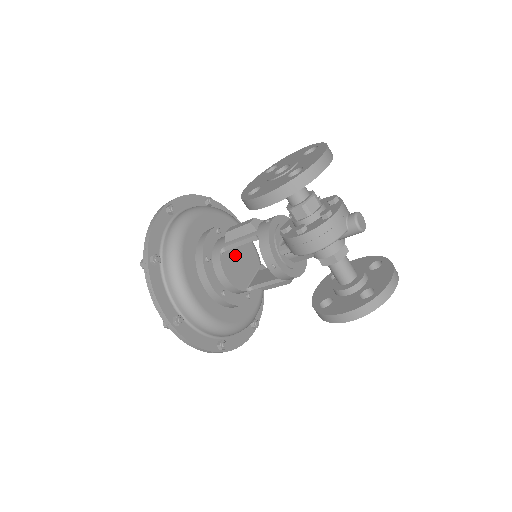
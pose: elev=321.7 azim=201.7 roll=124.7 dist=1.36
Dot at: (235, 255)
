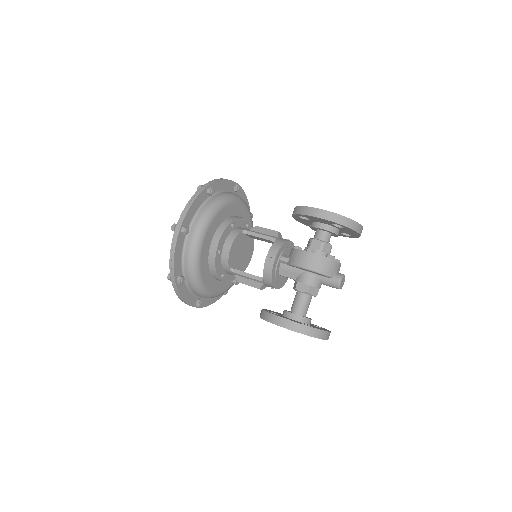
Dot at: (244, 245)
